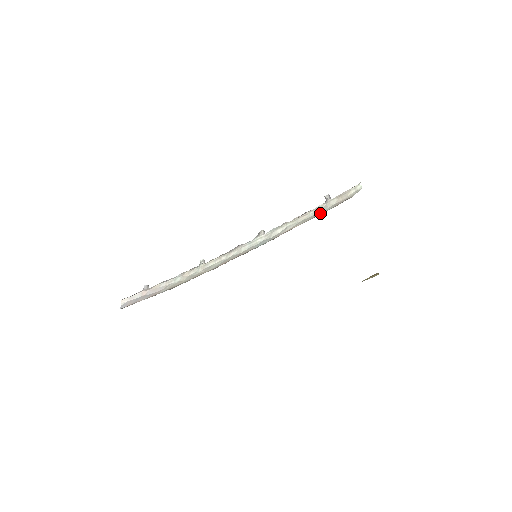
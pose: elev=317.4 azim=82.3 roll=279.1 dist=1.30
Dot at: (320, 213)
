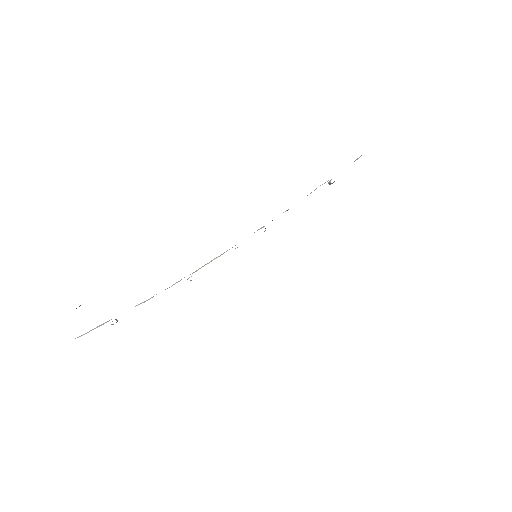
Dot at: occluded
